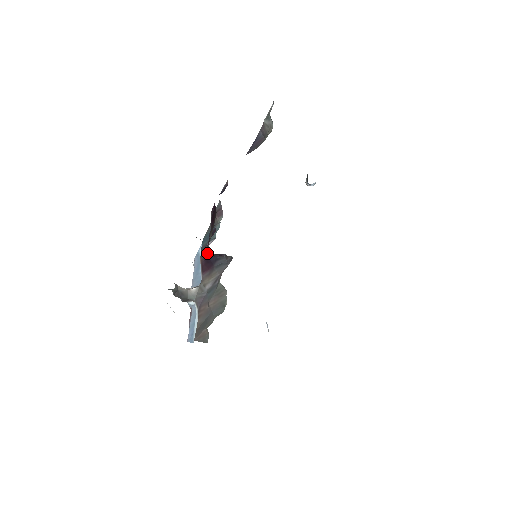
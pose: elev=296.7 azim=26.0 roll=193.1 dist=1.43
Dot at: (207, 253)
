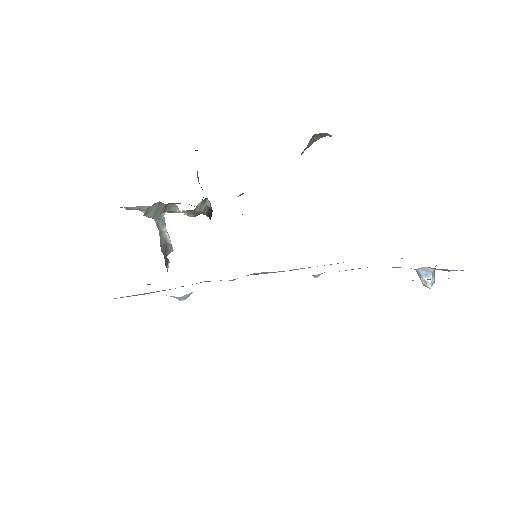
Dot at: occluded
